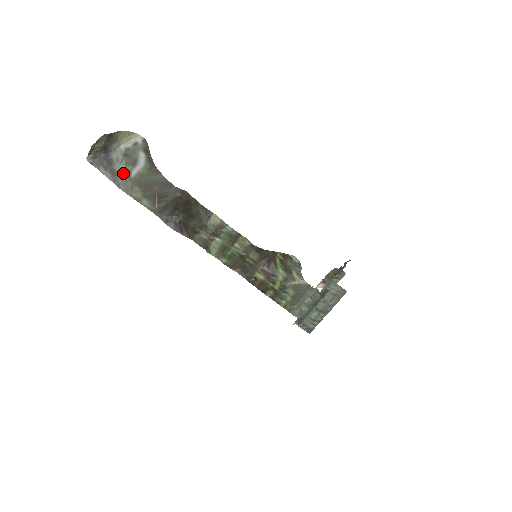
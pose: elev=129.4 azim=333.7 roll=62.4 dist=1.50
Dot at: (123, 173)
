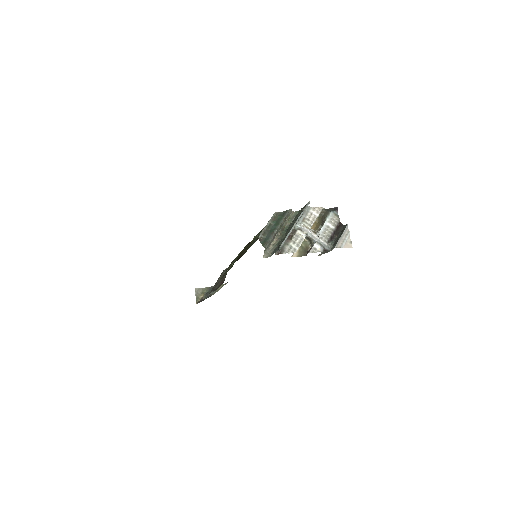
Dot at: occluded
